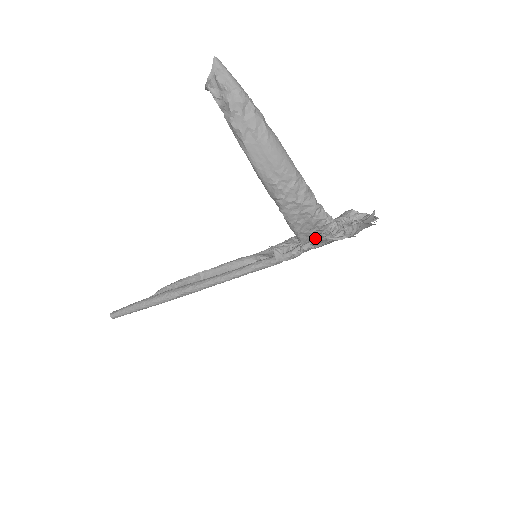
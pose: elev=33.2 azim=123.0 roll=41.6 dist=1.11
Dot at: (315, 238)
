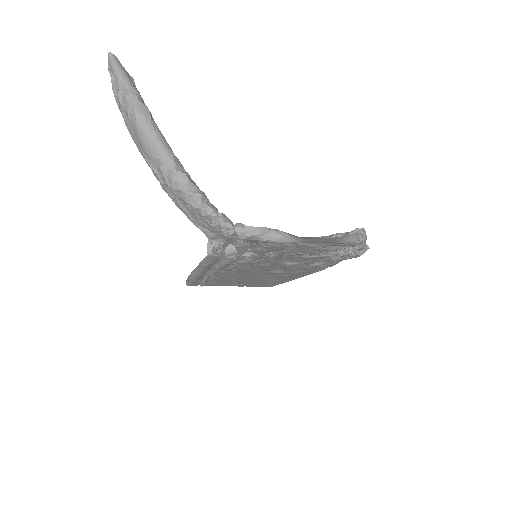
Dot at: (218, 233)
